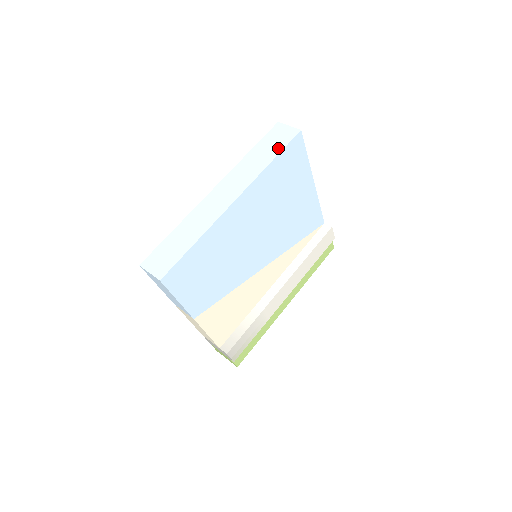
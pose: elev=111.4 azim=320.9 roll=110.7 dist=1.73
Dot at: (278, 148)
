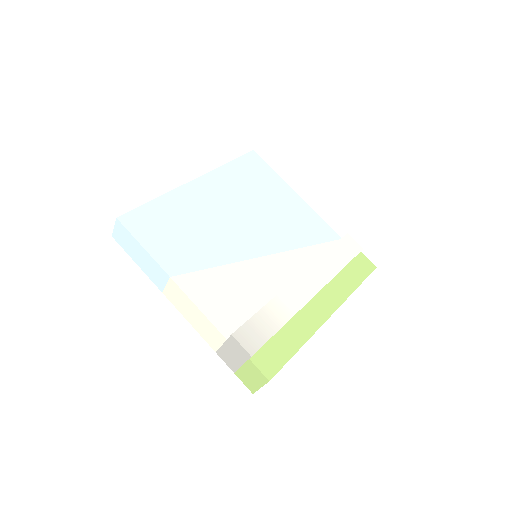
Dot at: occluded
